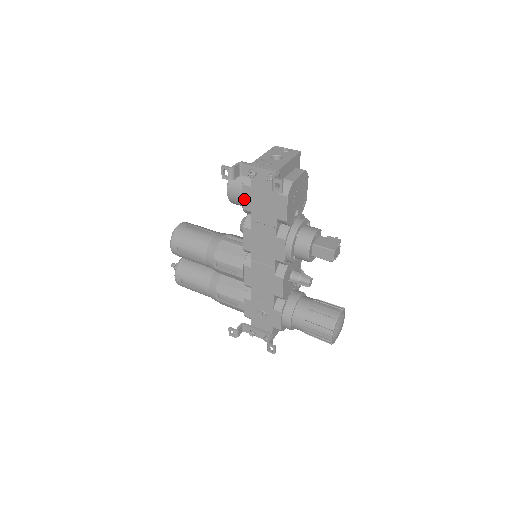
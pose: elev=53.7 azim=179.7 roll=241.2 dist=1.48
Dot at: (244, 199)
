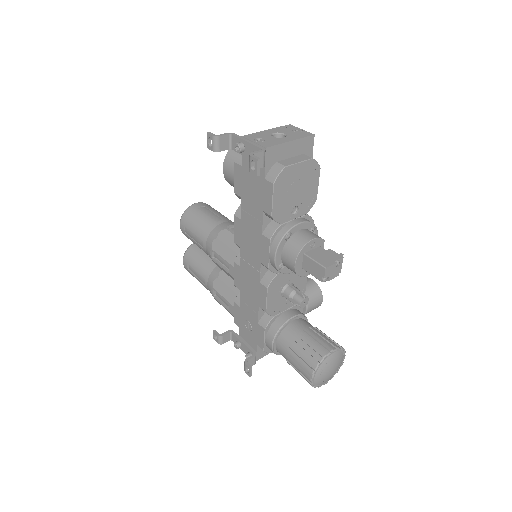
Dot at: (235, 180)
